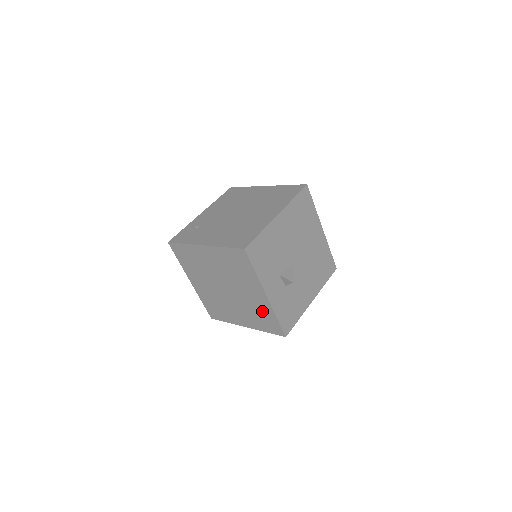
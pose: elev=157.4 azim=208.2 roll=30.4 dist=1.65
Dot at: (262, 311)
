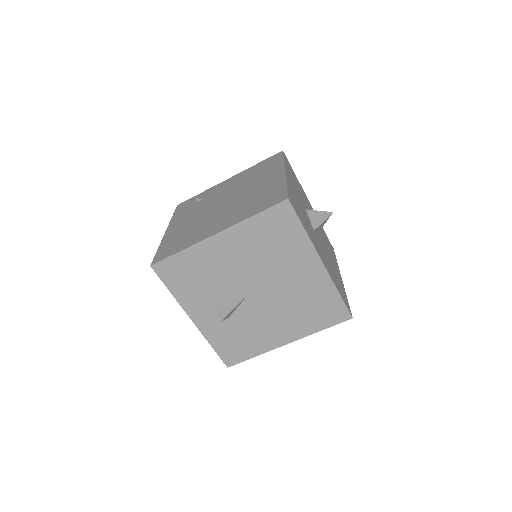
Dot at: occluded
